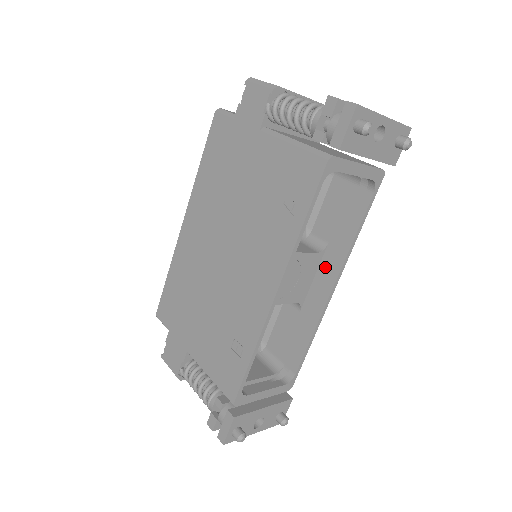
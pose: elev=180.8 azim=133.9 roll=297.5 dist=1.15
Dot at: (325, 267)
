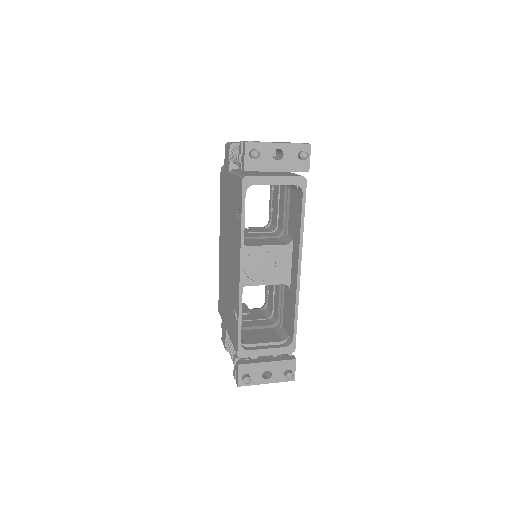
Dot at: (294, 254)
